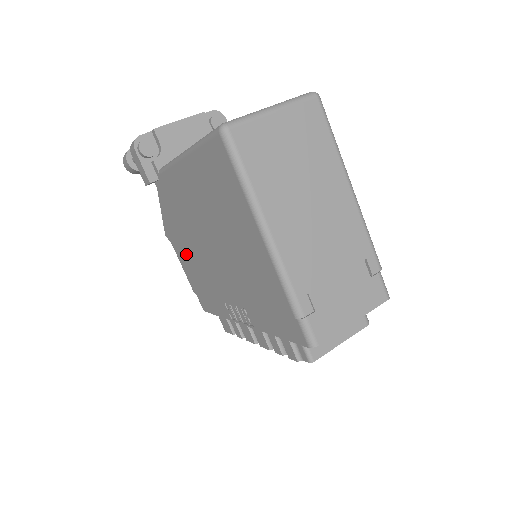
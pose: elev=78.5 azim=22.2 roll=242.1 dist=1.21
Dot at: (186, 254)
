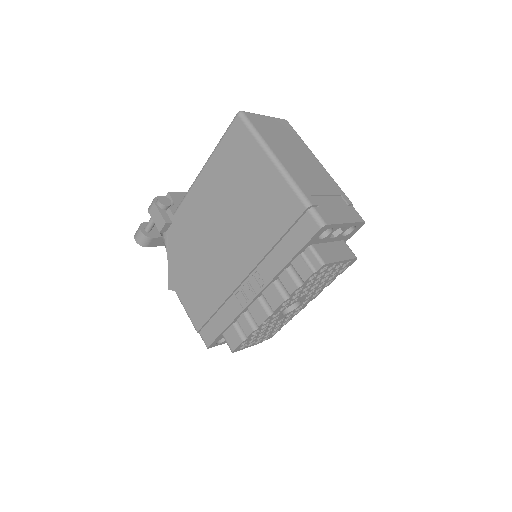
Dot at: (193, 282)
